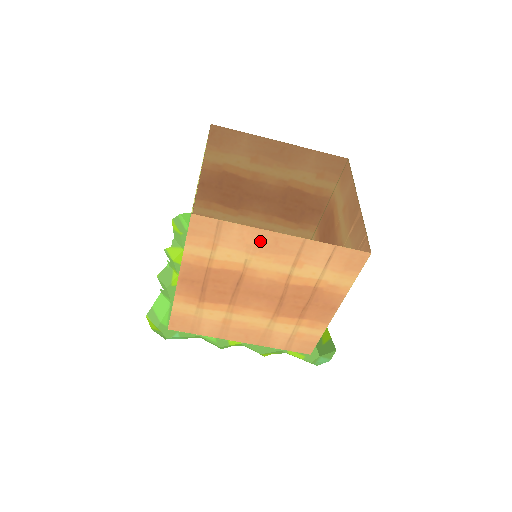
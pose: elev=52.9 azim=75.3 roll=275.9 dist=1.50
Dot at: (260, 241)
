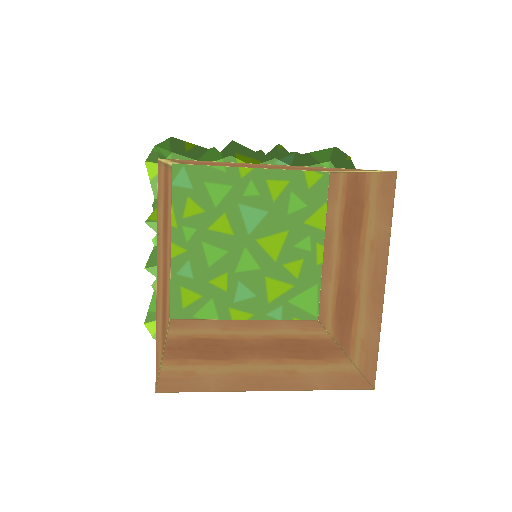
Dot at: (242, 382)
